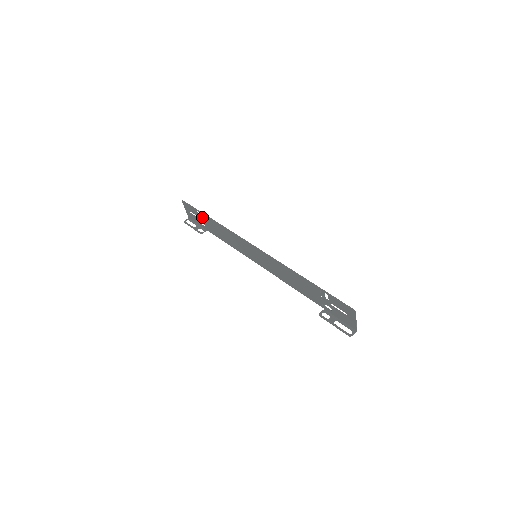
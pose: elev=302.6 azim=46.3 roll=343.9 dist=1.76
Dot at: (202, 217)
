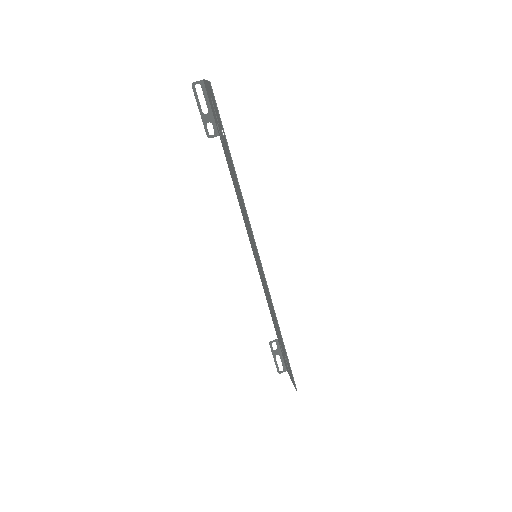
Dot at: (225, 141)
